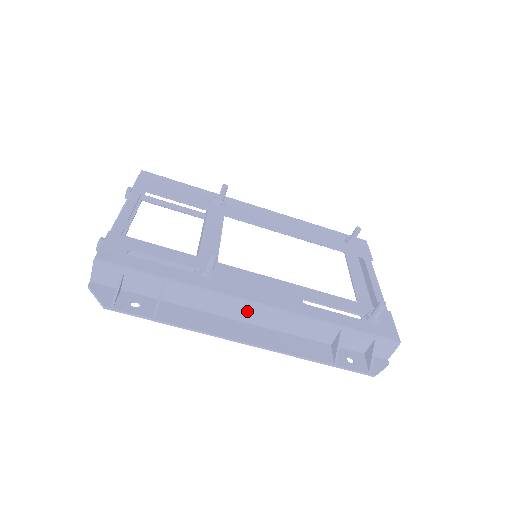
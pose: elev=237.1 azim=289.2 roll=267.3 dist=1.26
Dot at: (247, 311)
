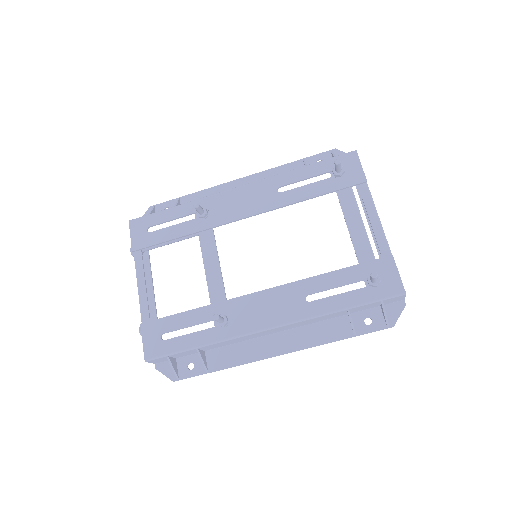
Dot at: (267, 332)
